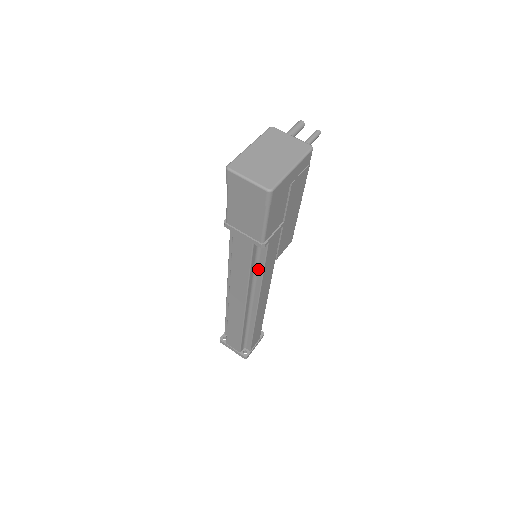
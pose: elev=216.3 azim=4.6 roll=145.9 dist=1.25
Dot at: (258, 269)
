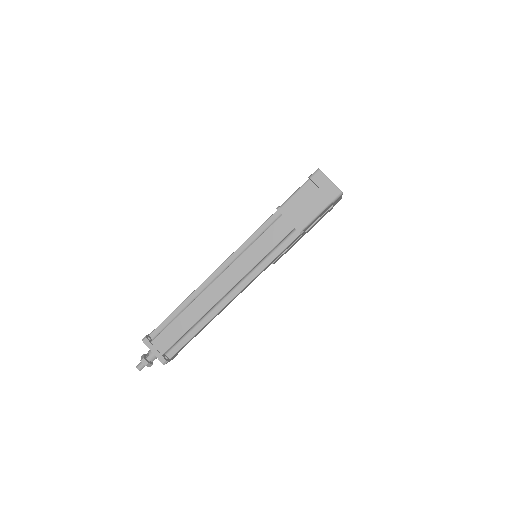
Dot at: (268, 258)
